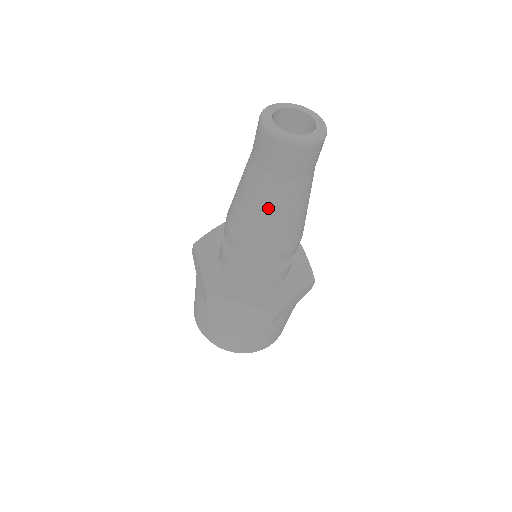
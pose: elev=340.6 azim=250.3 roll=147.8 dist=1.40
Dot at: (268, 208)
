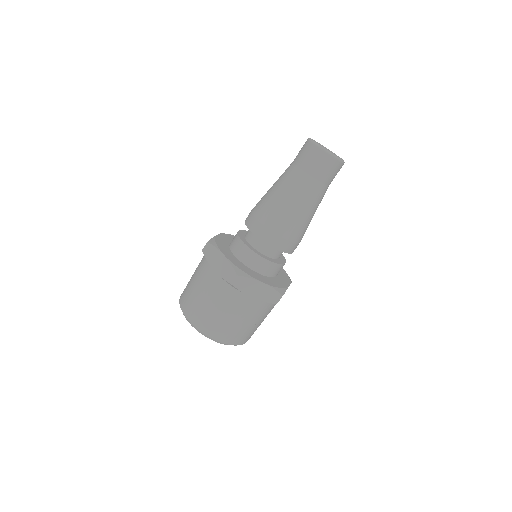
Dot at: (304, 203)
